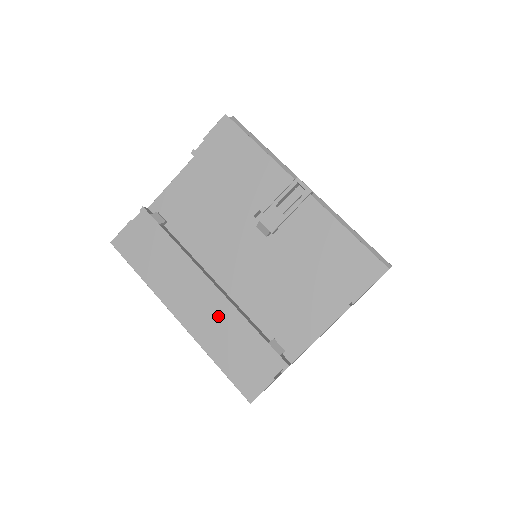
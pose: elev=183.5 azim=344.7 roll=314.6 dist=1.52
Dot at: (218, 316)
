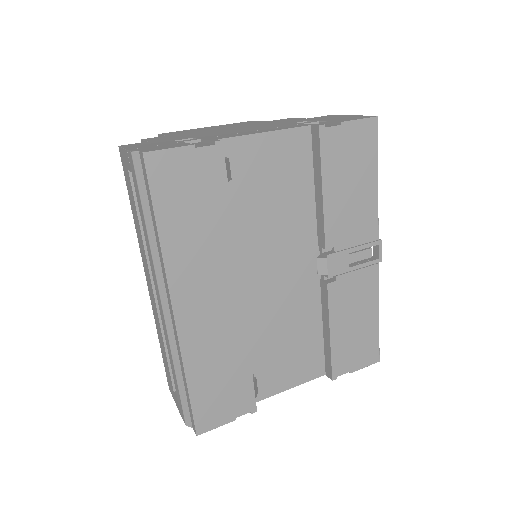
Dot at: (224, 333)
